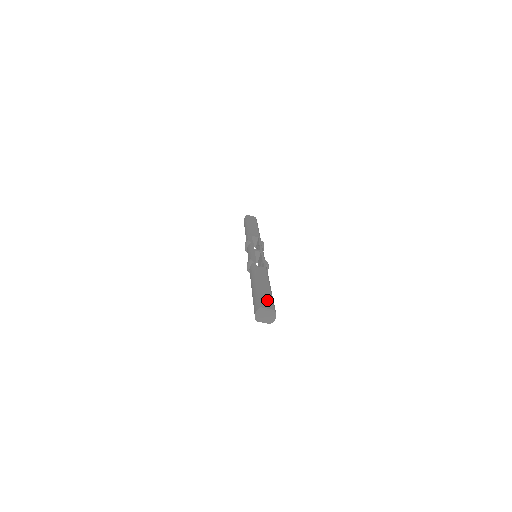
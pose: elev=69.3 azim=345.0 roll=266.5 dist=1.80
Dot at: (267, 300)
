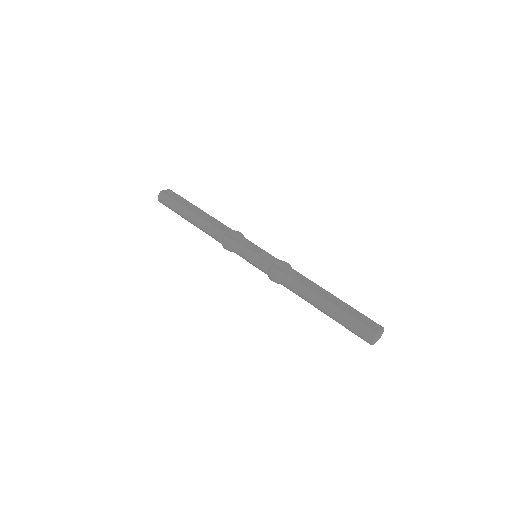
Dot at: (365, 320)
